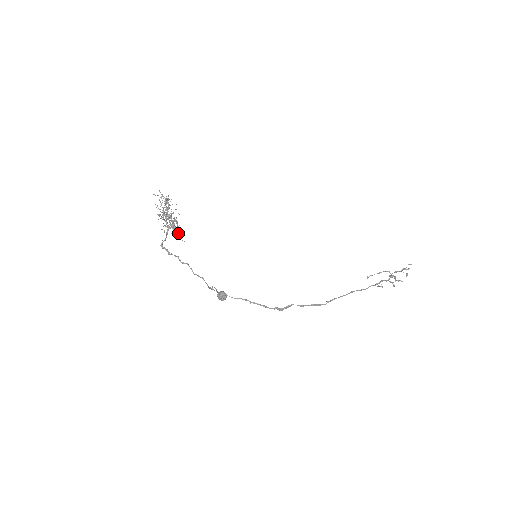
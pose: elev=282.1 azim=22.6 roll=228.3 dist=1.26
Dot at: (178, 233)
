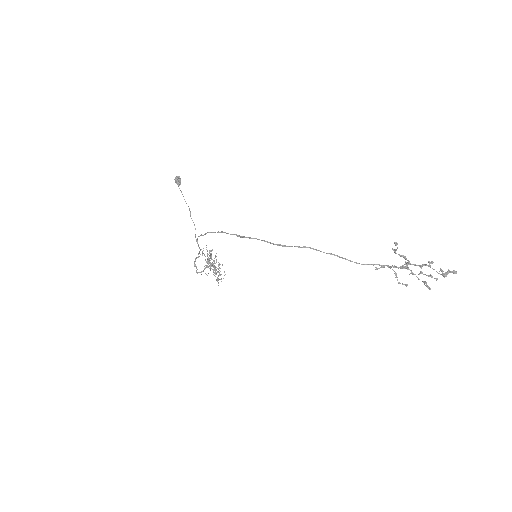
Dot at: occluded
